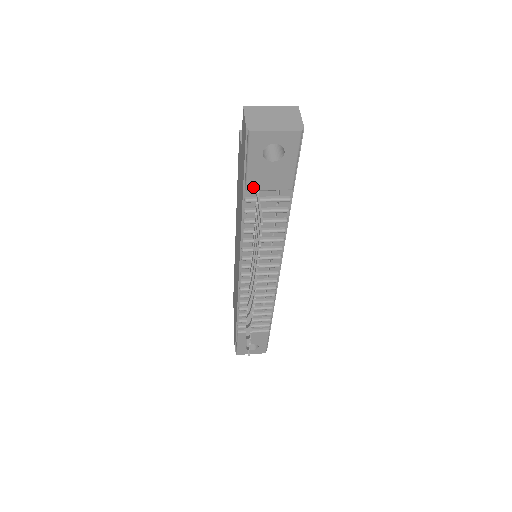
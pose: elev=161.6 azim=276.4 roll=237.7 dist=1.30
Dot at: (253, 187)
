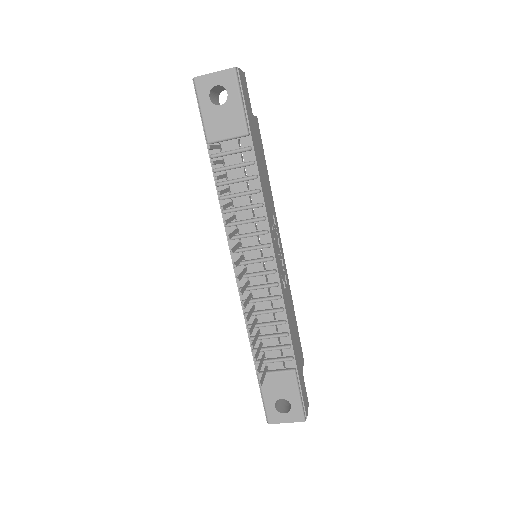
Dot at: (212, 138)
